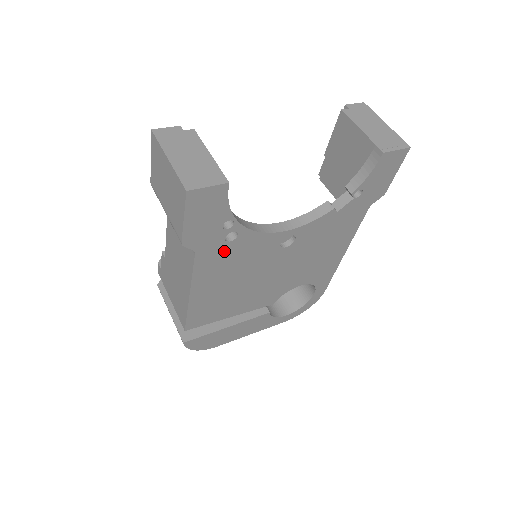
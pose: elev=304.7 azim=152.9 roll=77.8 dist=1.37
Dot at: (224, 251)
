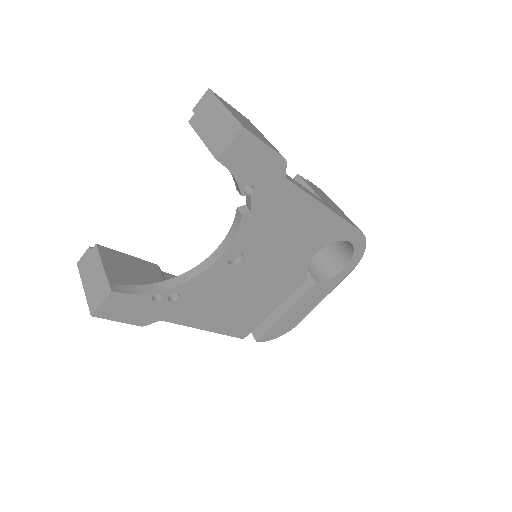
Dot at: (185, 303)
